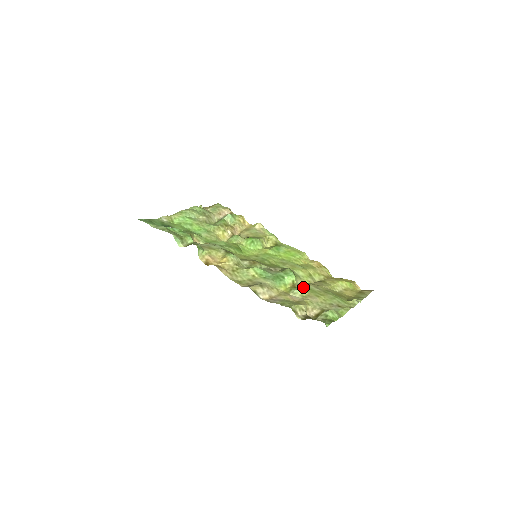
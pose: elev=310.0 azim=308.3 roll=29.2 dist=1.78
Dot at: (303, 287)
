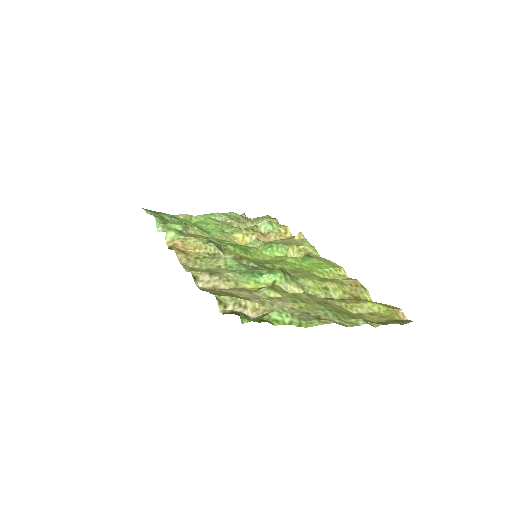
Dot at: occluded
